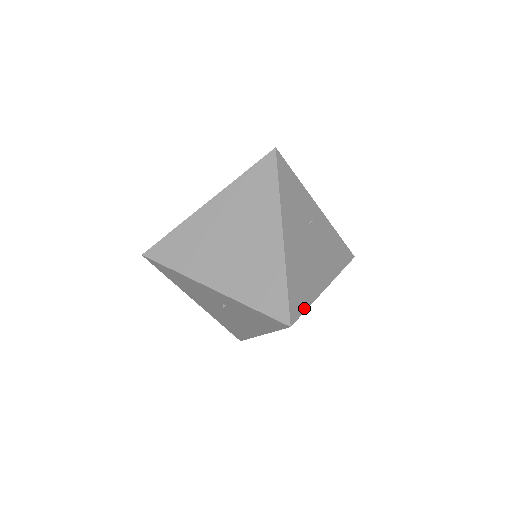
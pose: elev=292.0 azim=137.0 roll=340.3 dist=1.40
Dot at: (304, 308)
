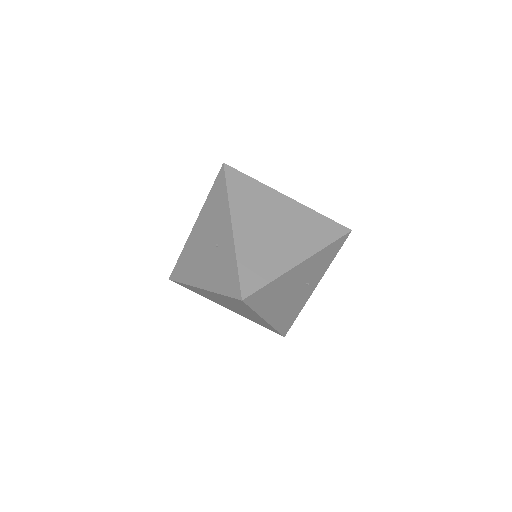
Dot at: (253, 307)
